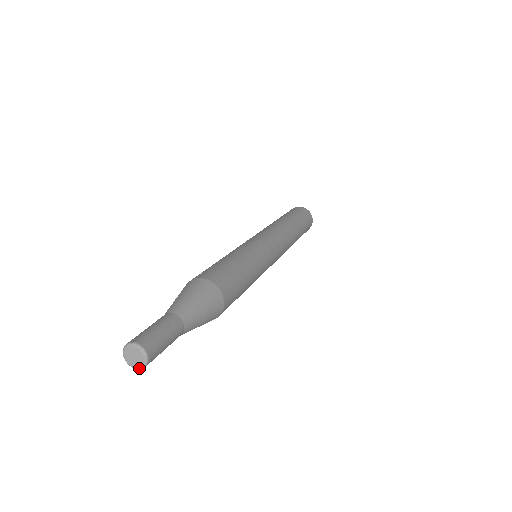
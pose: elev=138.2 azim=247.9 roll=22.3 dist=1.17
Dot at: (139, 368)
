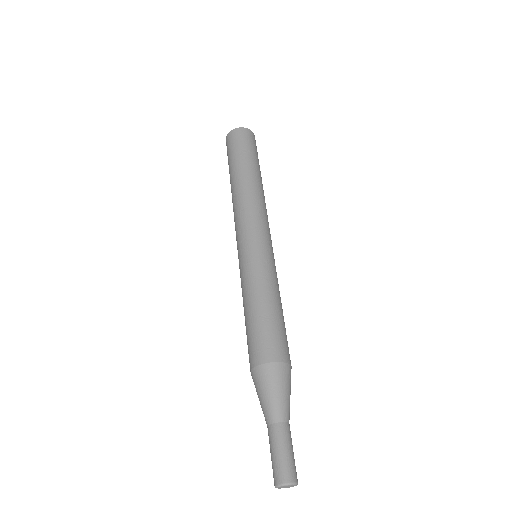
Dot at: occluded
